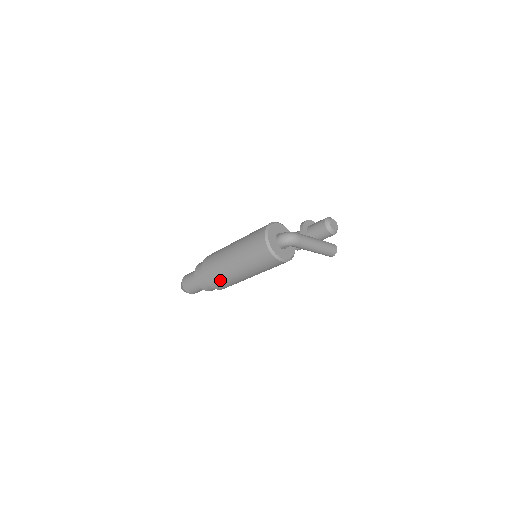
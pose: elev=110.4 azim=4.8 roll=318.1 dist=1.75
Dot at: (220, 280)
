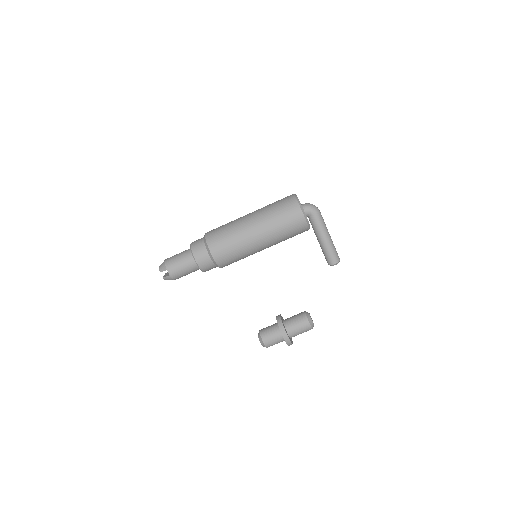
Dot at: (225, 237)
